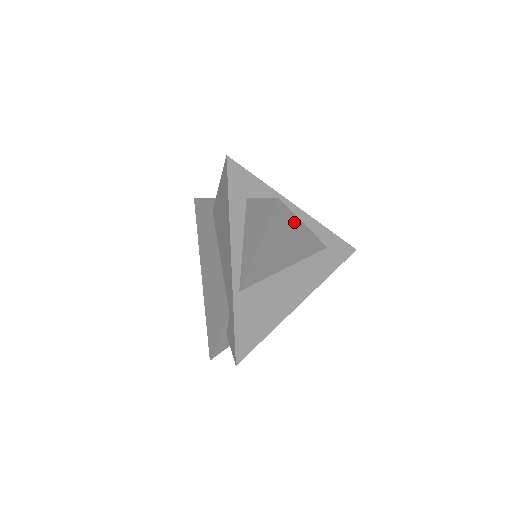
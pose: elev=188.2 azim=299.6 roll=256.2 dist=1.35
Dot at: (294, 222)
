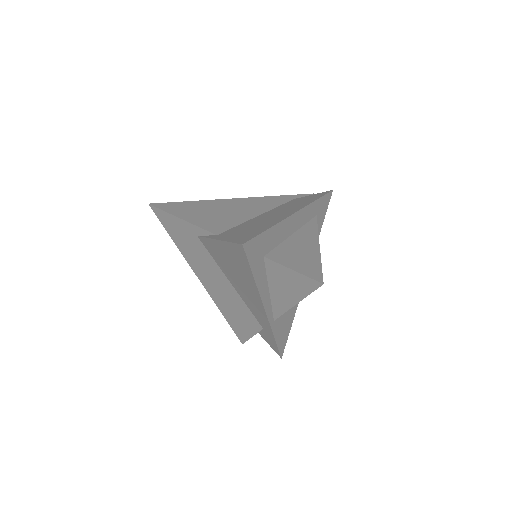
Dot at: occluded
